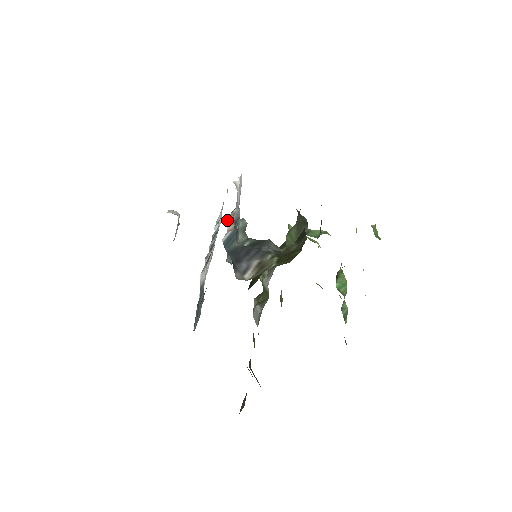
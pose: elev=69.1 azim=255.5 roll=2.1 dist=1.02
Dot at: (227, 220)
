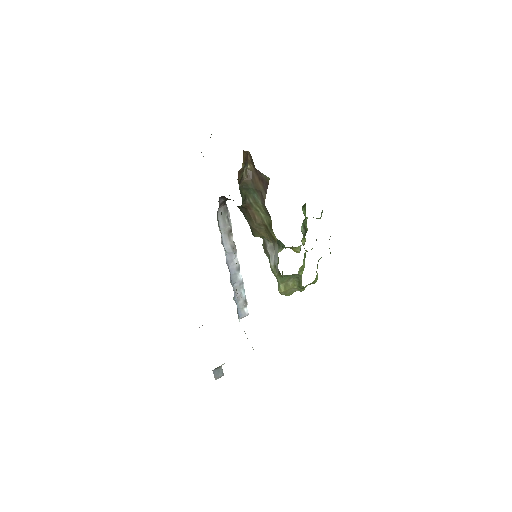
Dot at: occluded
